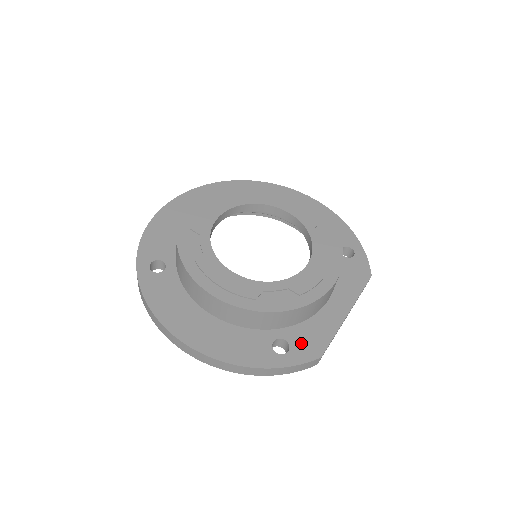
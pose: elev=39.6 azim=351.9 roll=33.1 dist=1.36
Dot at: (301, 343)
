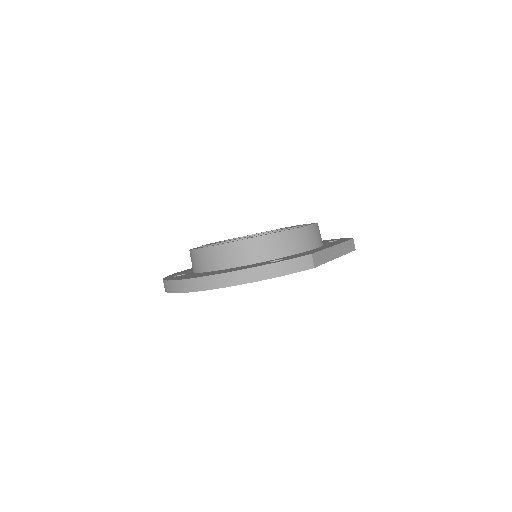
Dot at: (294, 256)
